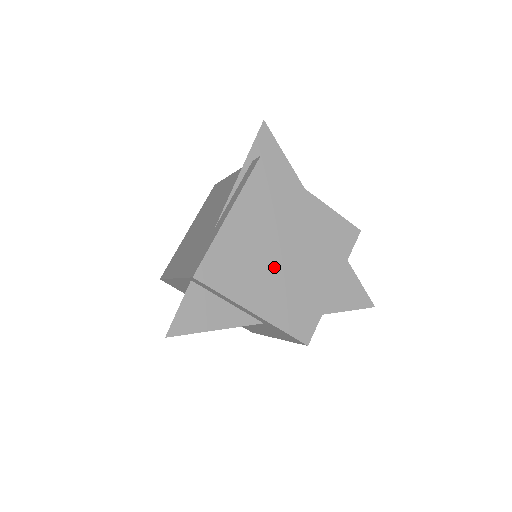
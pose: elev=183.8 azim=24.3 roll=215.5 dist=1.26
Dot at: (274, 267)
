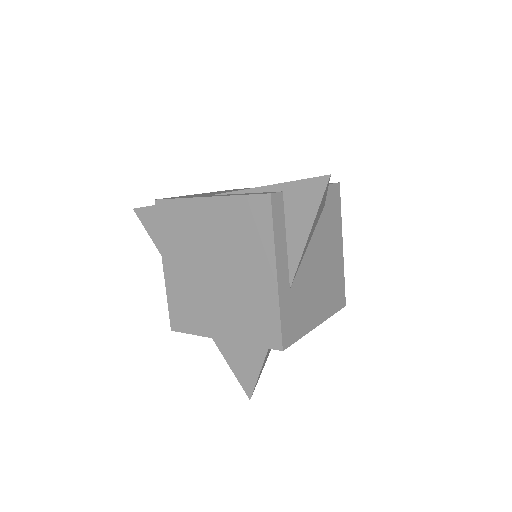
Dot at: (199, 267)
